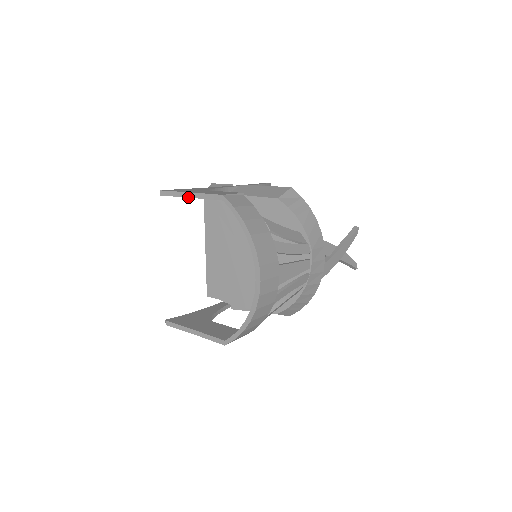
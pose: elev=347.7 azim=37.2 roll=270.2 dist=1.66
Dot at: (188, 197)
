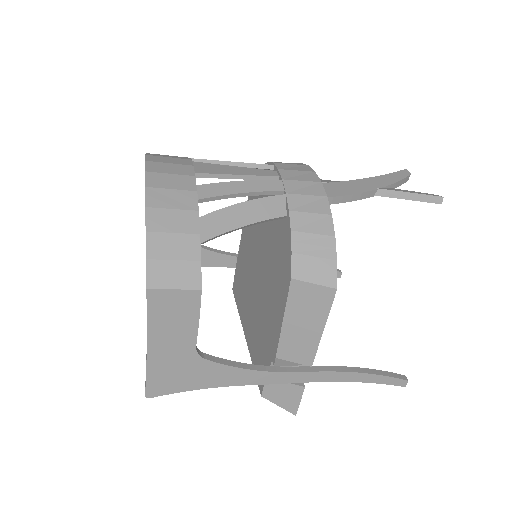
Dot at: occluded
